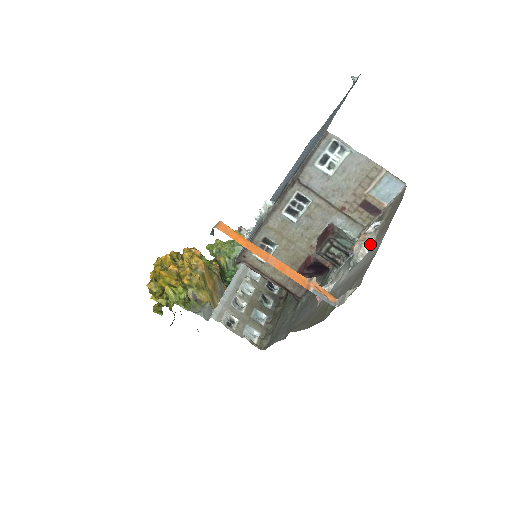
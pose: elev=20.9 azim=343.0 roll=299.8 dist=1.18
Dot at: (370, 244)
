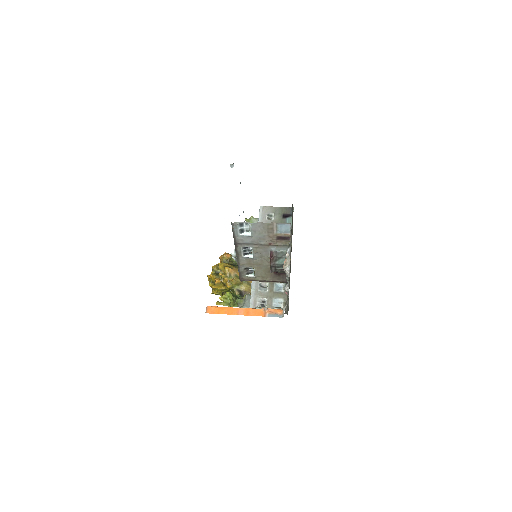
Dot at: (288, 268)
